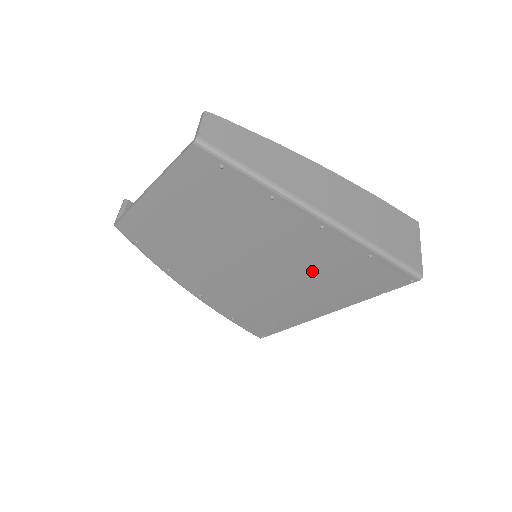
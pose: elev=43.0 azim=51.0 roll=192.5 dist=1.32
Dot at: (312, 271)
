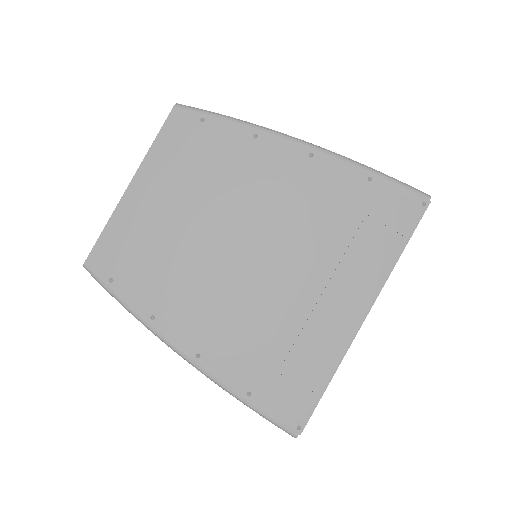
Dot at: (322, 231)
